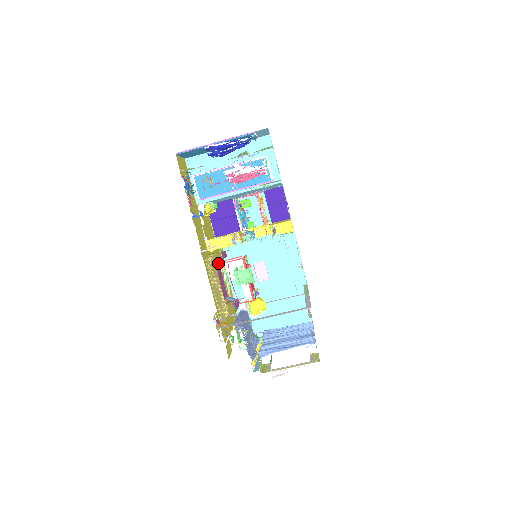
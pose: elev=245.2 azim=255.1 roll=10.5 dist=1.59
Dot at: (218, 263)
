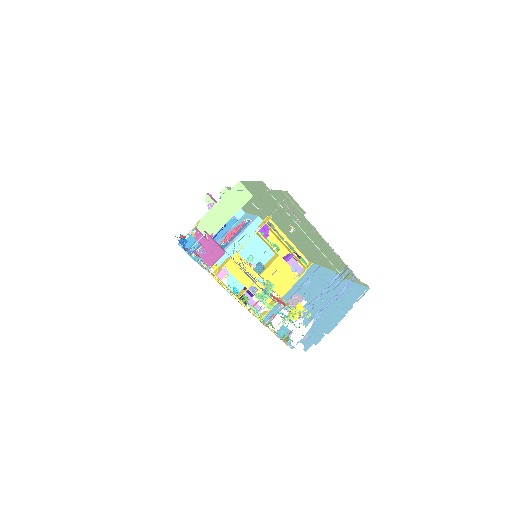
Dot at: occluded
